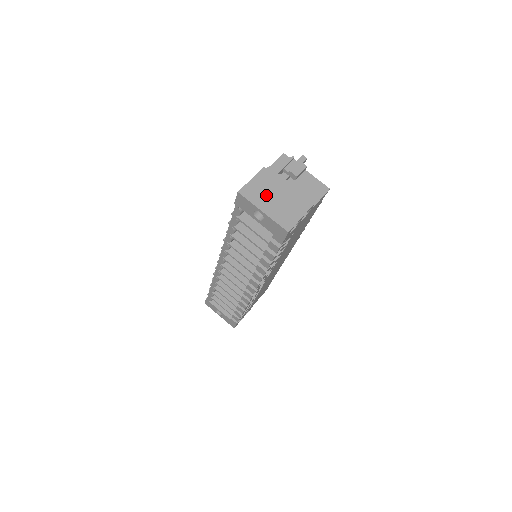
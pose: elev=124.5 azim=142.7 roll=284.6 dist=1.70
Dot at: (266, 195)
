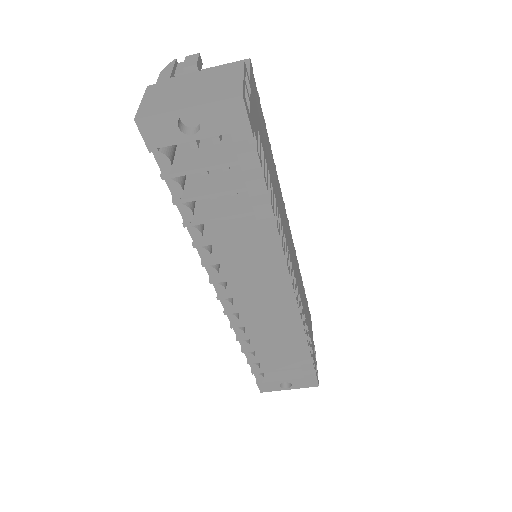
Dot at: (175, 97)
